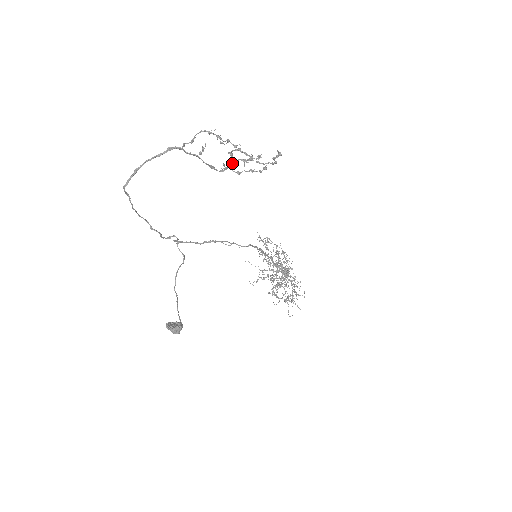
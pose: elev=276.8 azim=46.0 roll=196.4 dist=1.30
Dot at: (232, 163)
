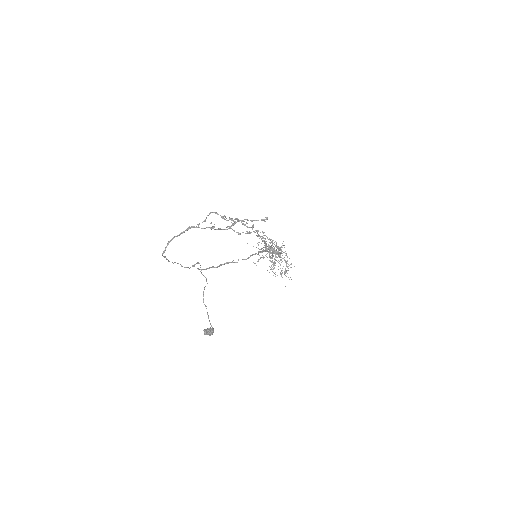
Dot at: (233, 225)
